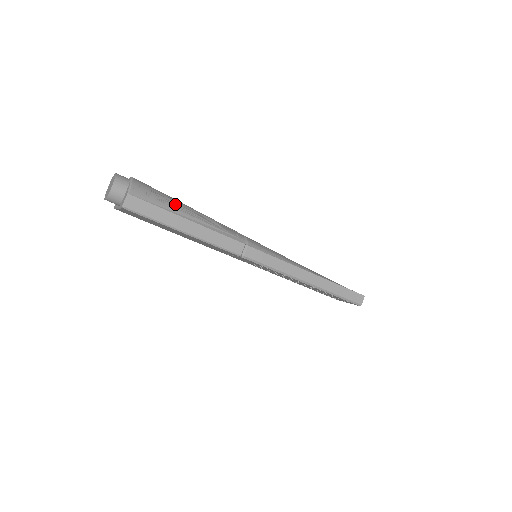
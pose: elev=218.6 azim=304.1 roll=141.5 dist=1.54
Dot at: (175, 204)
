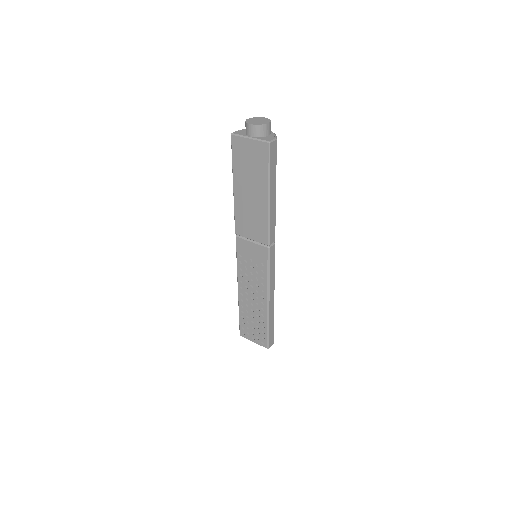
Dot at: occluded
